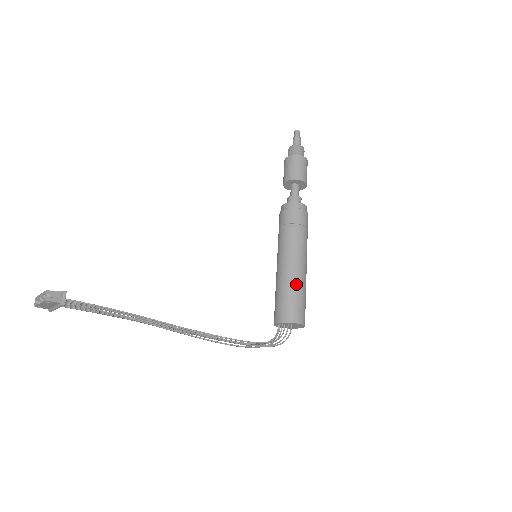
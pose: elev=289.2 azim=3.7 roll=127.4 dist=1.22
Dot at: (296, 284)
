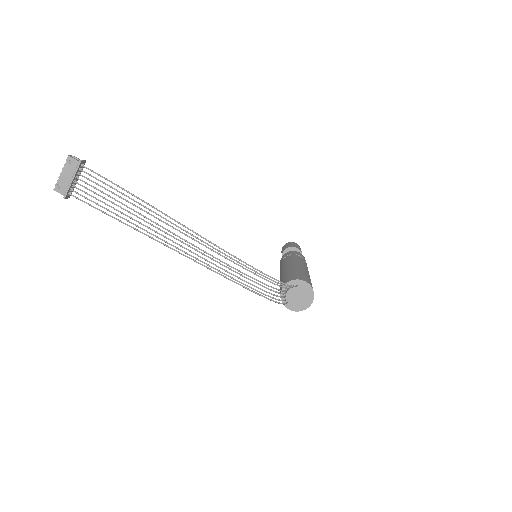
Dot at: (298, 269)
